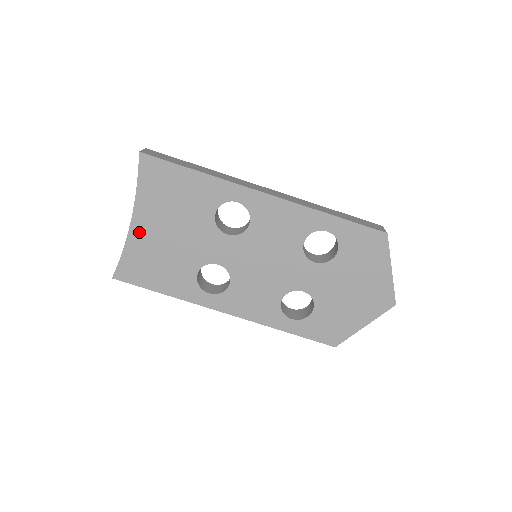
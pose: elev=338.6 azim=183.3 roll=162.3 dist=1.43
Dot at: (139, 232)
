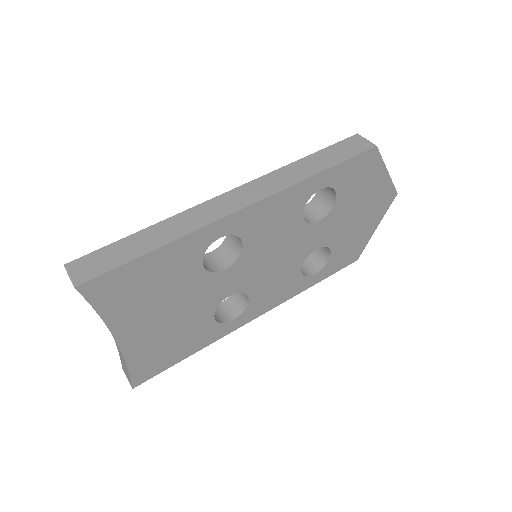
Dot at: (132, 342)
